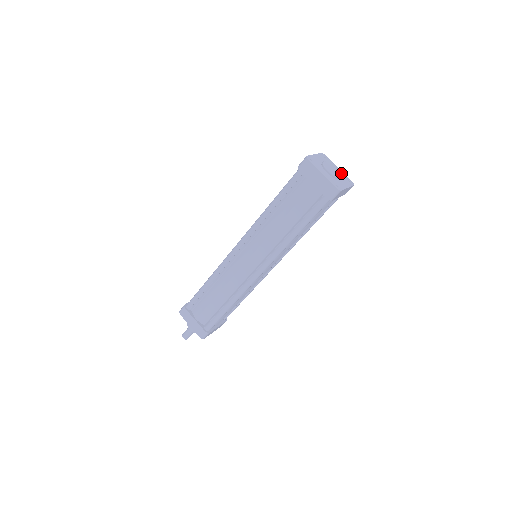
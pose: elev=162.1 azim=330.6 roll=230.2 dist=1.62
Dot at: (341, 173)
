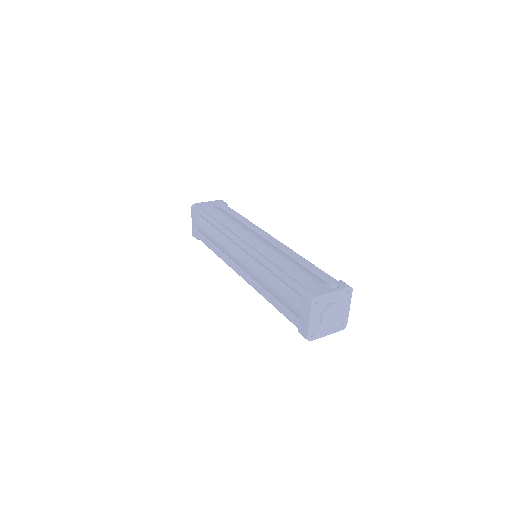
Dot at: (344, 315)
